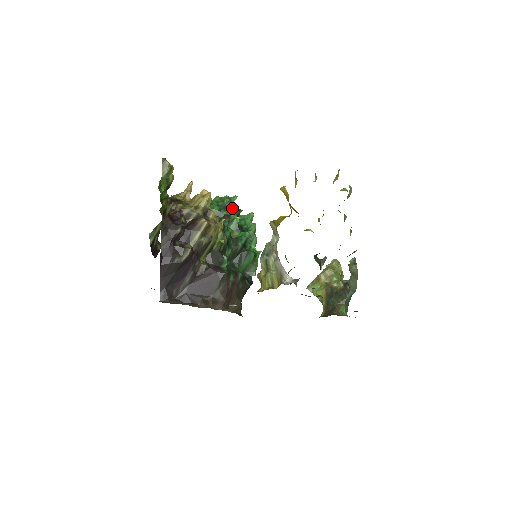
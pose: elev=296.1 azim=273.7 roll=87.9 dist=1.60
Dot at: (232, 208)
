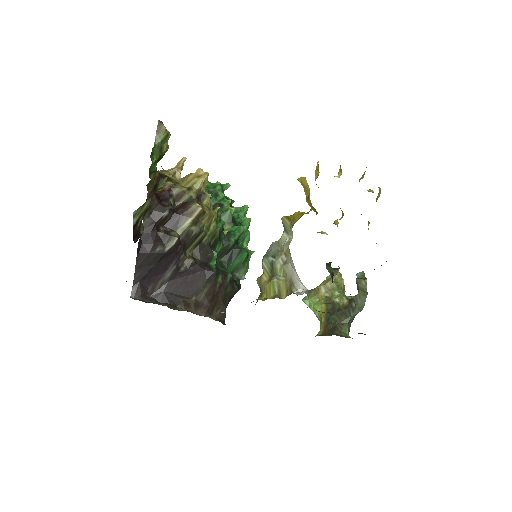
Dot at: (224, 197)
